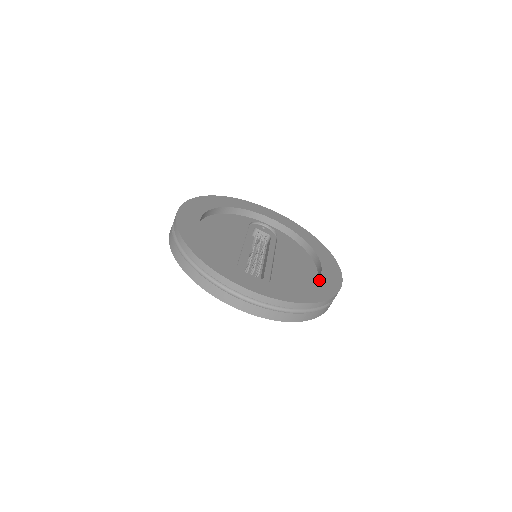
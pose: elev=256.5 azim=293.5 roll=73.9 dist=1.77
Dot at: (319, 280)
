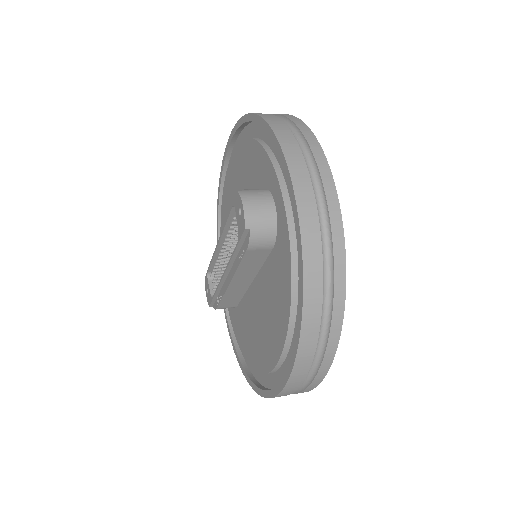
Dot at: occluded
